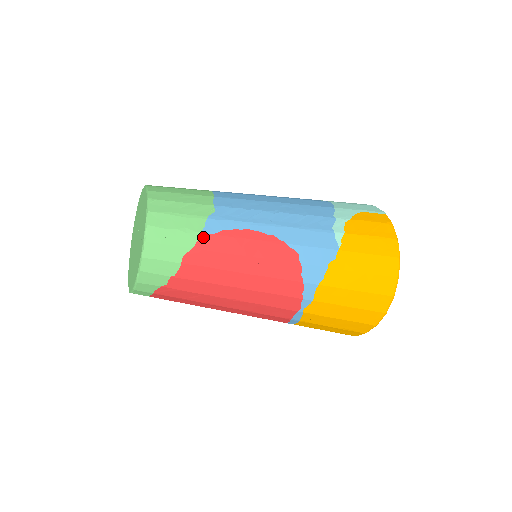
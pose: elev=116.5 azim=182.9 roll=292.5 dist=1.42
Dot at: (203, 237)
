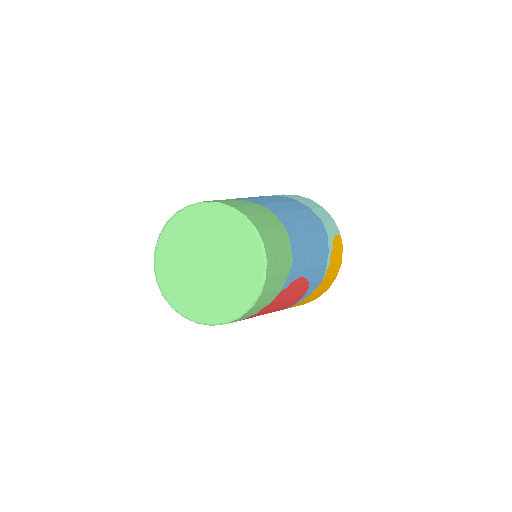
Dot at: (281, 292)
